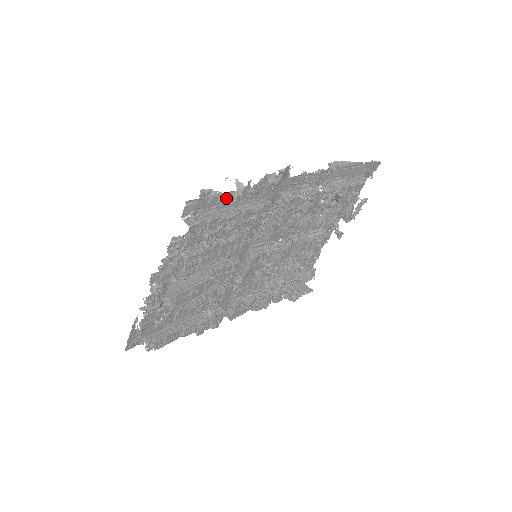
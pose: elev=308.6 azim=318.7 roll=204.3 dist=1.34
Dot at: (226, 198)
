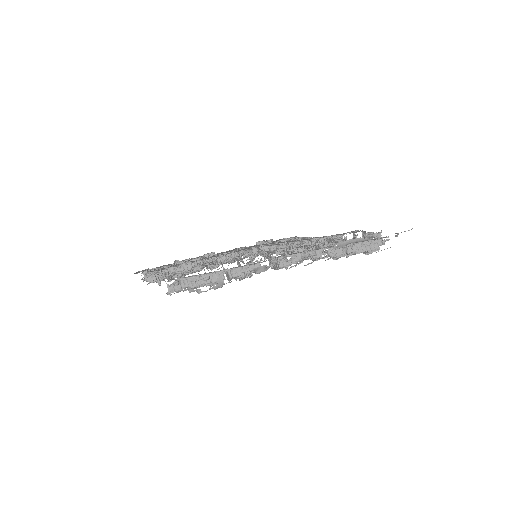
Dot at: (204, 291)
